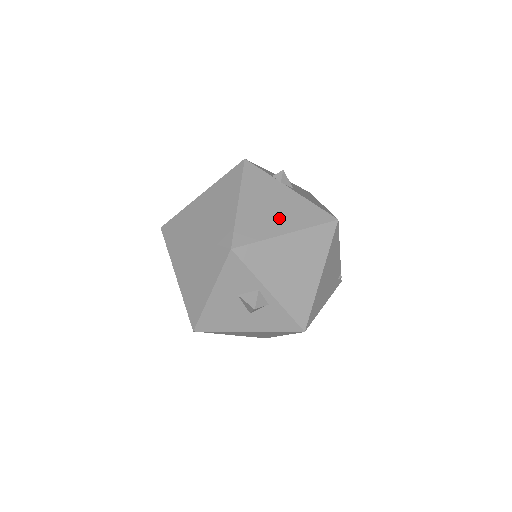
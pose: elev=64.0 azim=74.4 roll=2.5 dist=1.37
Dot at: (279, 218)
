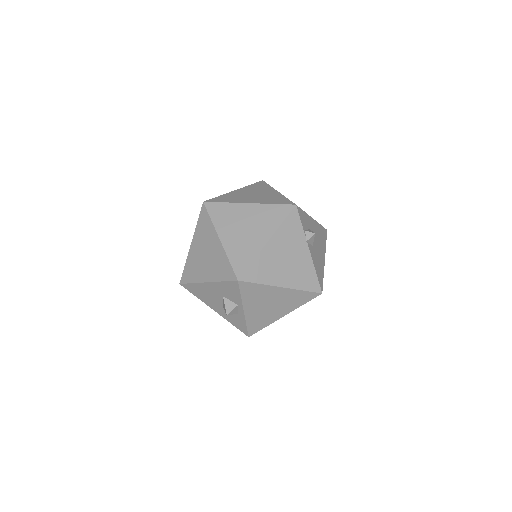
Dot at: (285, 272)
